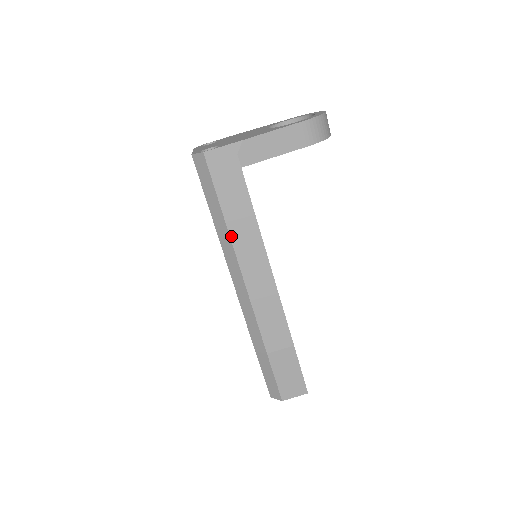
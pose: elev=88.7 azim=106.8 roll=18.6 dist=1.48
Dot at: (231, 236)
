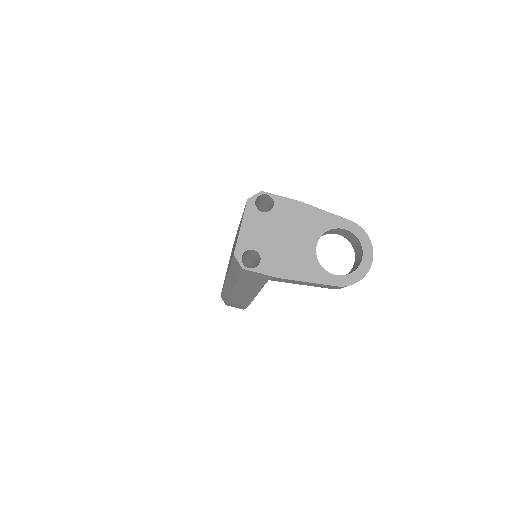
Dot at: (236, 285)
